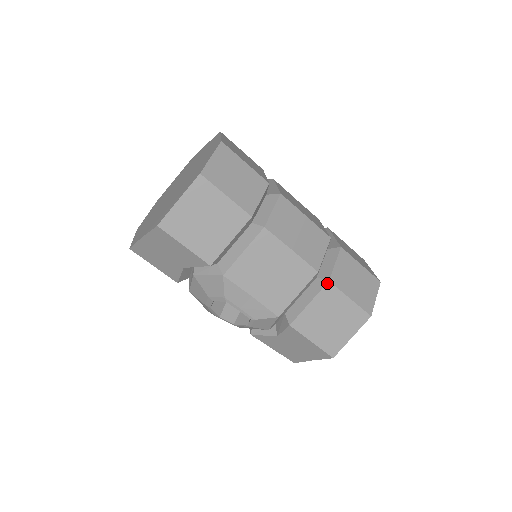
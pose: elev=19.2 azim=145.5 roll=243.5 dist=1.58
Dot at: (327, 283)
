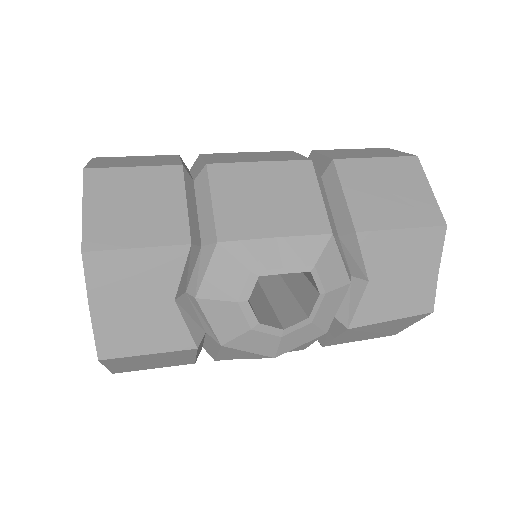
Dot at: (334, 162)
